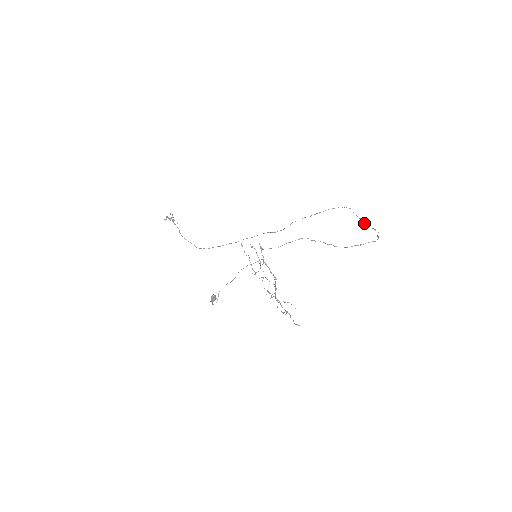
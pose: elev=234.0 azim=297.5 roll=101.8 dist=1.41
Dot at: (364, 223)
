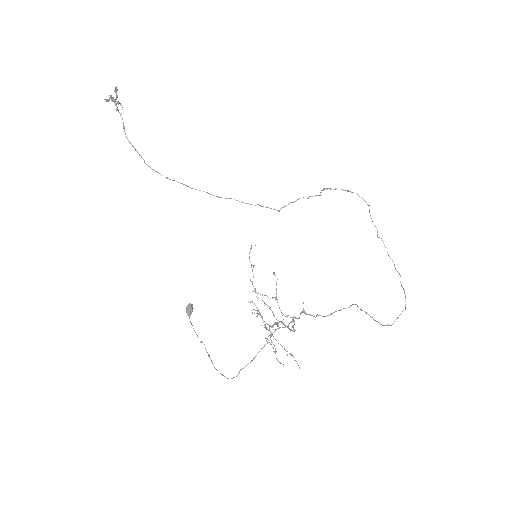
Dot at: occluded
